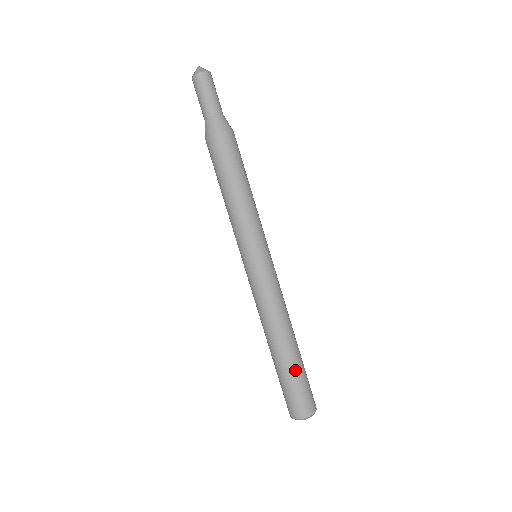
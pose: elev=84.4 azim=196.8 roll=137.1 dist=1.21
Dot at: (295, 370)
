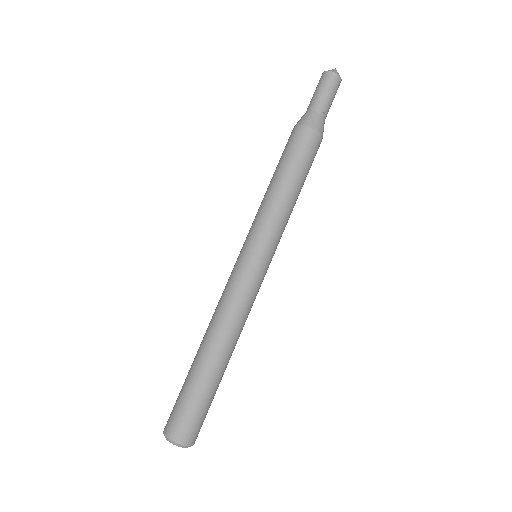
Dot at: (212, 389)
